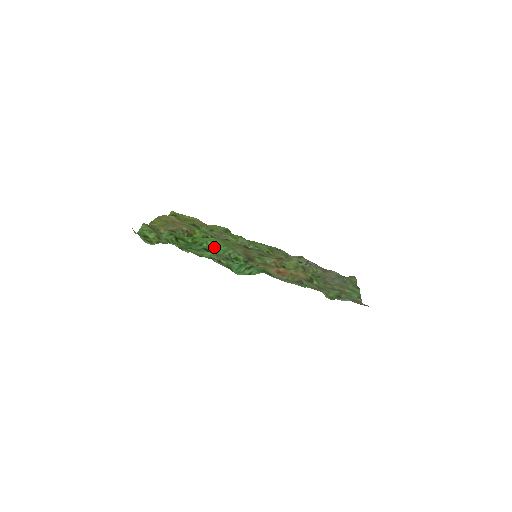
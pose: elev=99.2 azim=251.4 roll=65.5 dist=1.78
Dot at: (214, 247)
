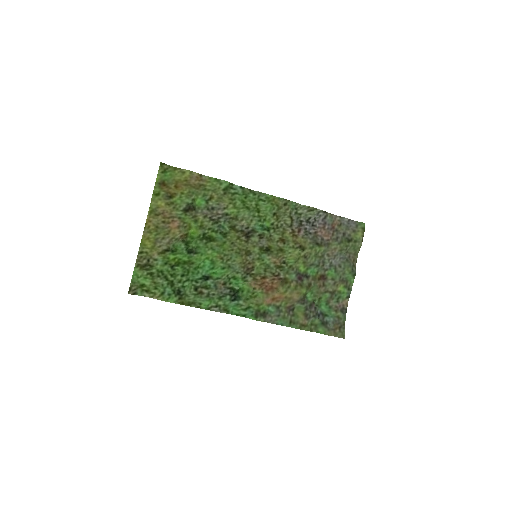
Dot at: (212, 268)
